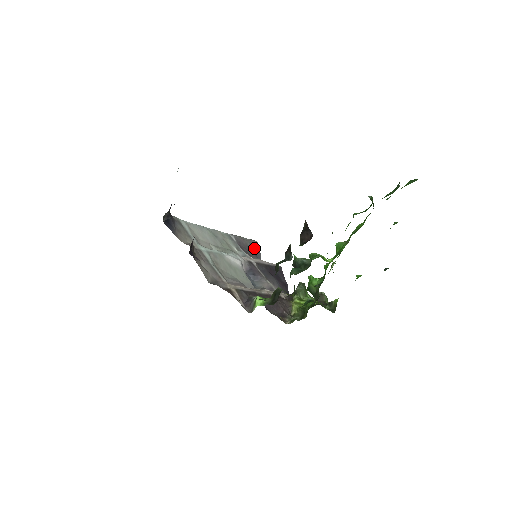
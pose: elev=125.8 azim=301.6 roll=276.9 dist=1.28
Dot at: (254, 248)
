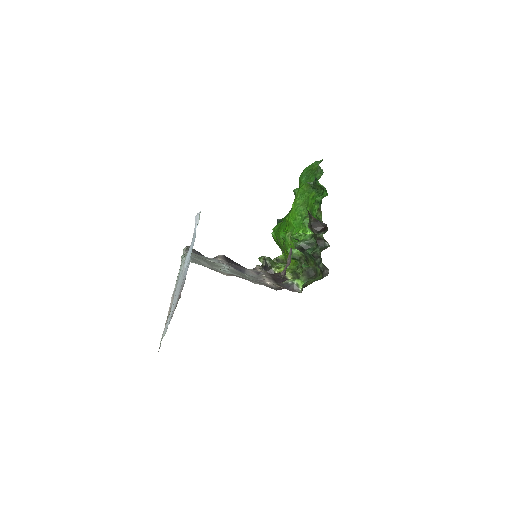
Dot at: (198, 252)
